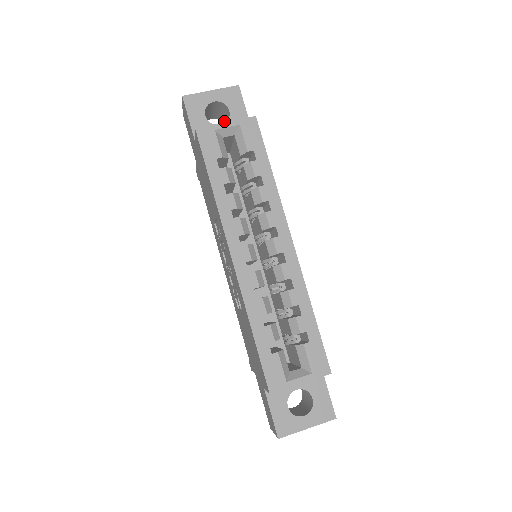
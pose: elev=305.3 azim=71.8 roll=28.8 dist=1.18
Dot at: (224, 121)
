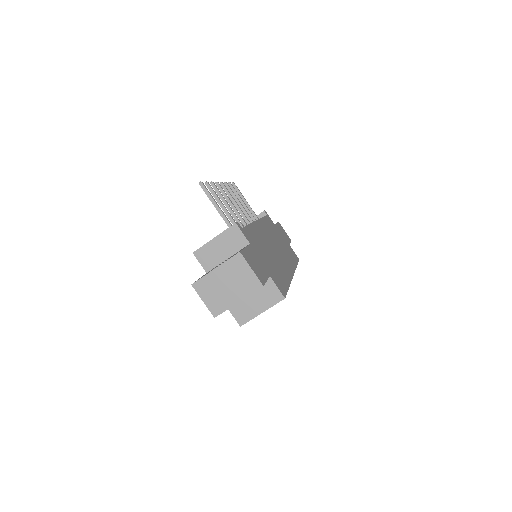
Dot at: occluded
